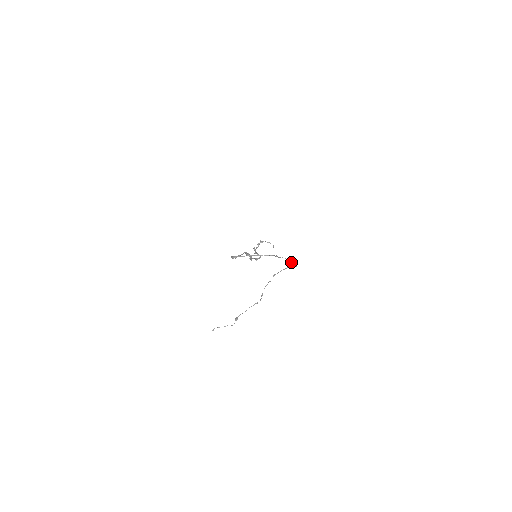
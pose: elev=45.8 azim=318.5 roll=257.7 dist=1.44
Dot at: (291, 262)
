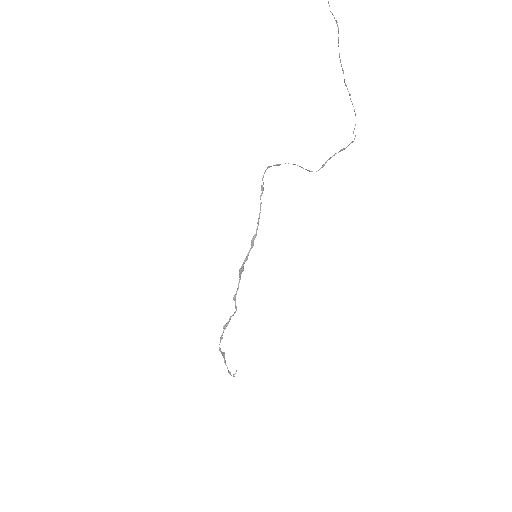
Dot at: occluded
